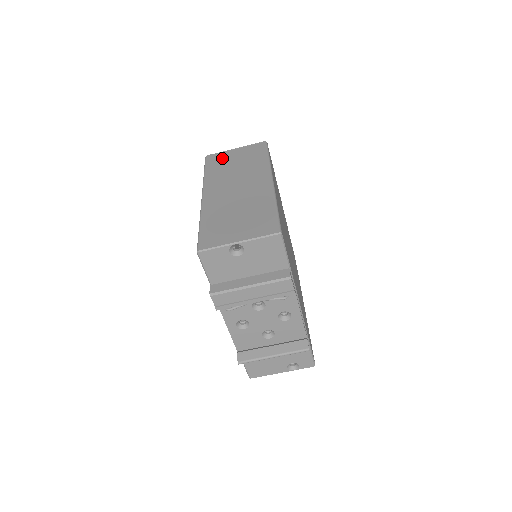
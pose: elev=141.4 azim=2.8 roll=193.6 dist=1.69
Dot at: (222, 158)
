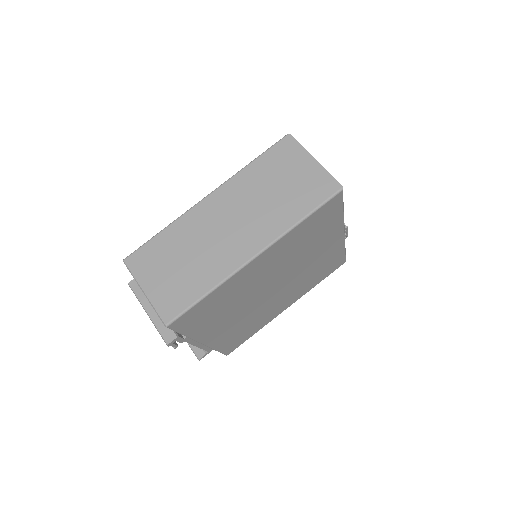
Dot at: (287, 159)
